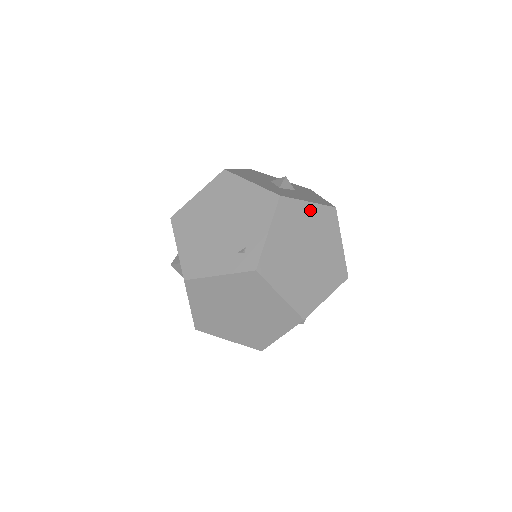
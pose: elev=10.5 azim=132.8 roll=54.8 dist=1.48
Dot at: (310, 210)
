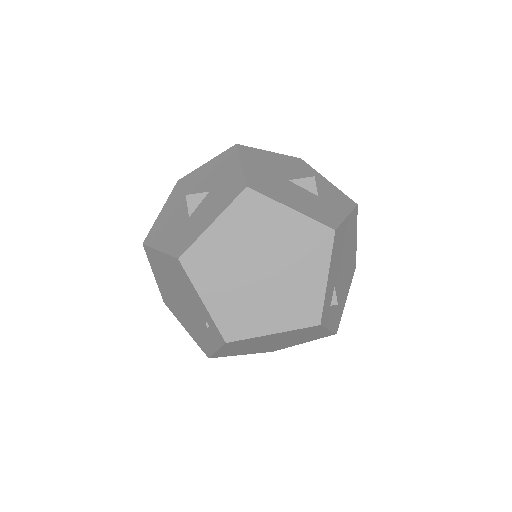
Dot at: (221, 229)
